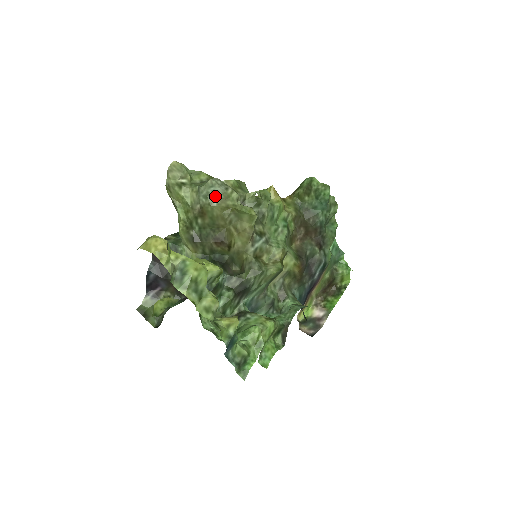
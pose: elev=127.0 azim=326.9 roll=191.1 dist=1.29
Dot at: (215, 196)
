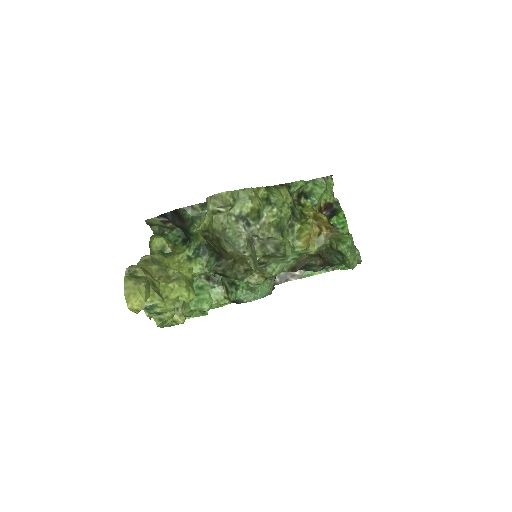
Dot at: (232, 247)
